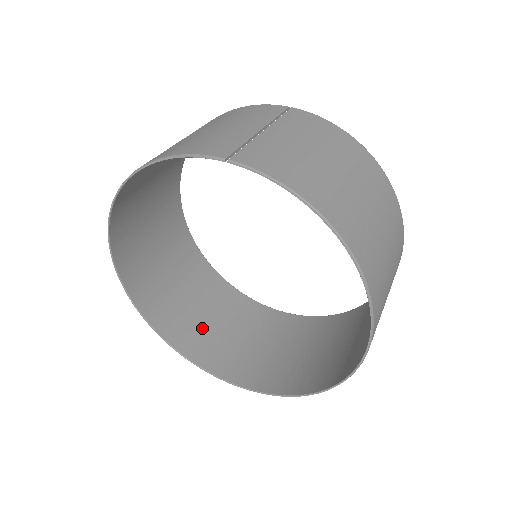
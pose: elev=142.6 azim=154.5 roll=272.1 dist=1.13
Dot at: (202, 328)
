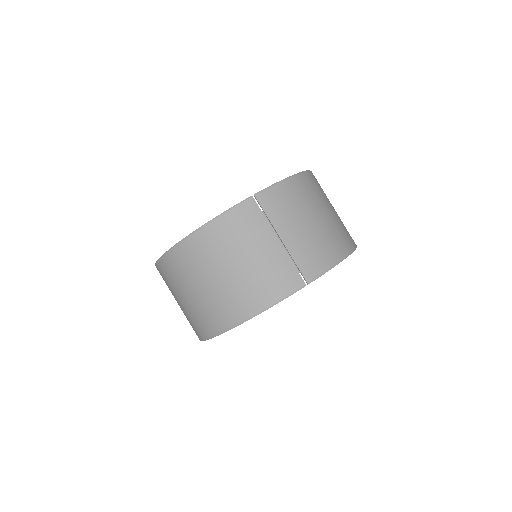
Dot at: occluded
